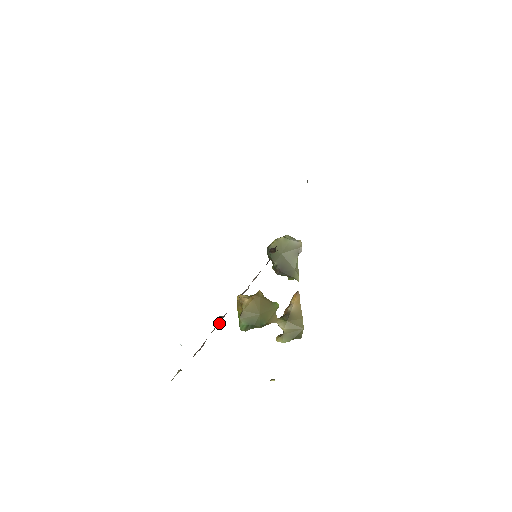
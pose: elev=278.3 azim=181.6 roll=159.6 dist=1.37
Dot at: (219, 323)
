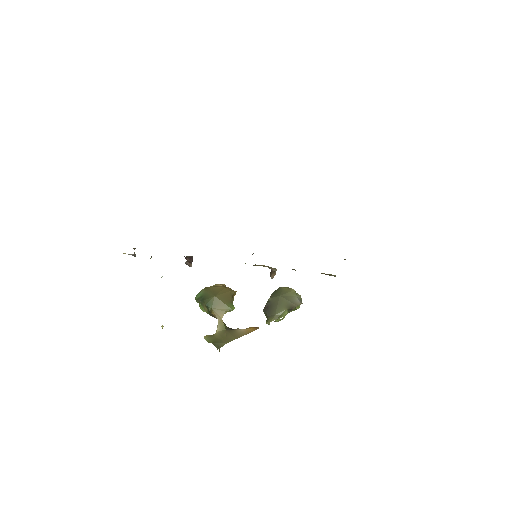
Dot at: occluded
